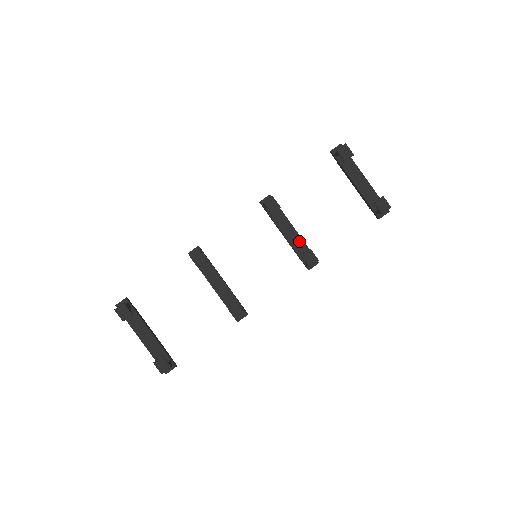
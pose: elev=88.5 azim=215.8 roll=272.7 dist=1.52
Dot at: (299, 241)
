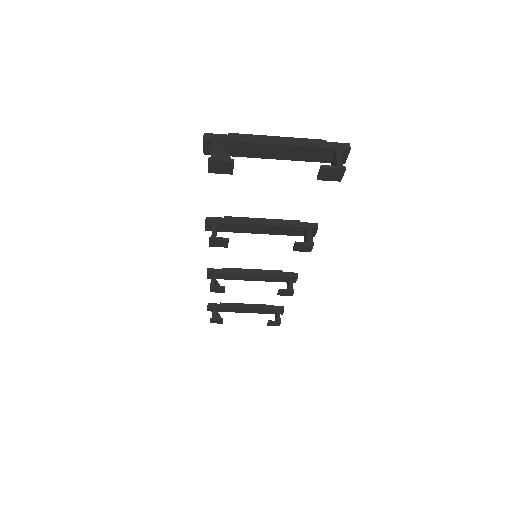
Dot at: (278, 229)
